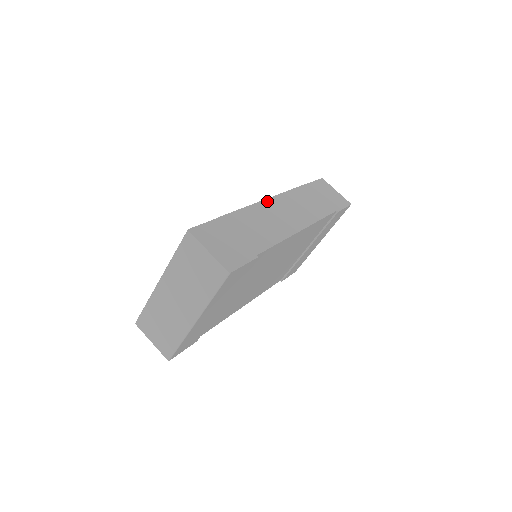
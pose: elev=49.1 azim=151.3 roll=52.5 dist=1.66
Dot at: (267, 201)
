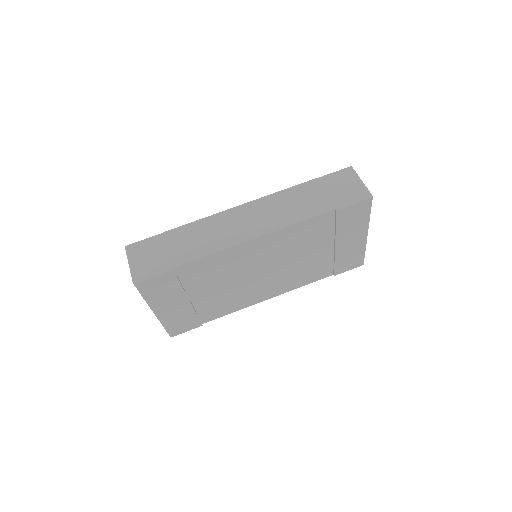
Dot at: (234, 209)
